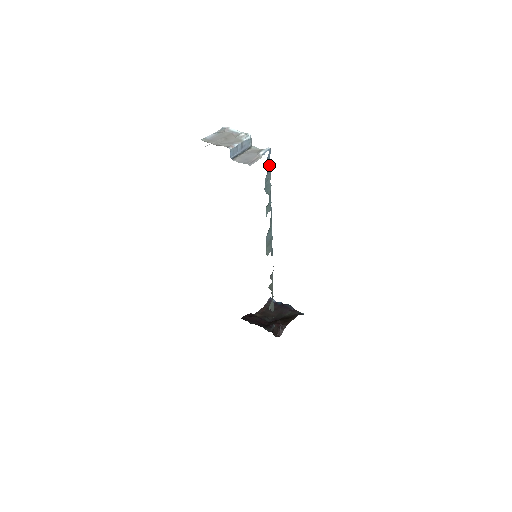
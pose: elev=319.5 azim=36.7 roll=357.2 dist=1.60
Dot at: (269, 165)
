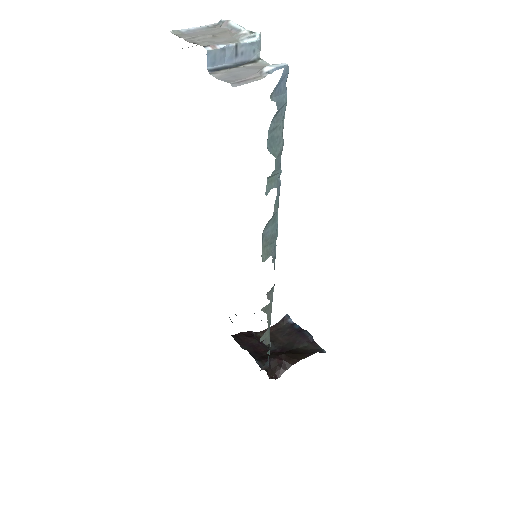
Dot at: (282, 99)
